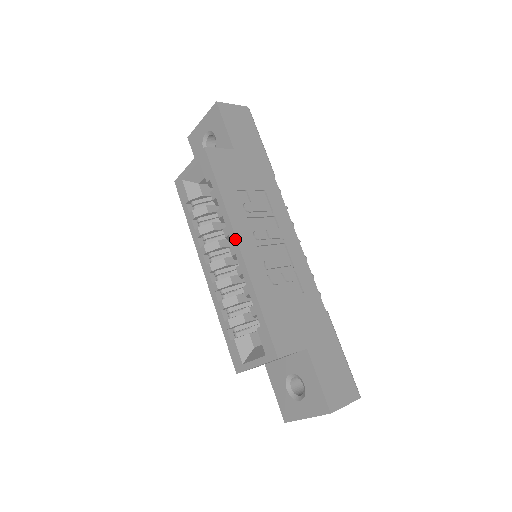
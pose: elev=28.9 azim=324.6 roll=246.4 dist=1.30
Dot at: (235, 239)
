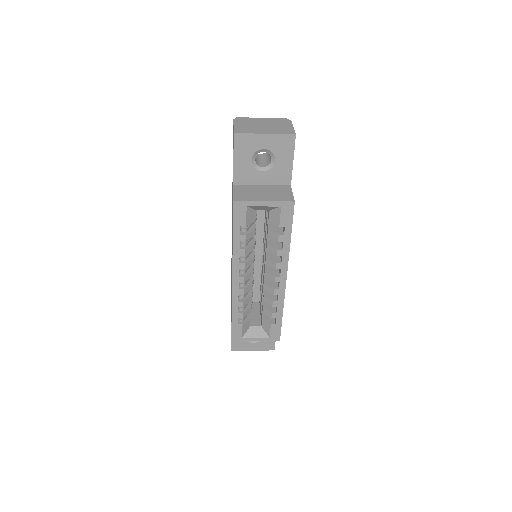
Dot at: (286, 274)
